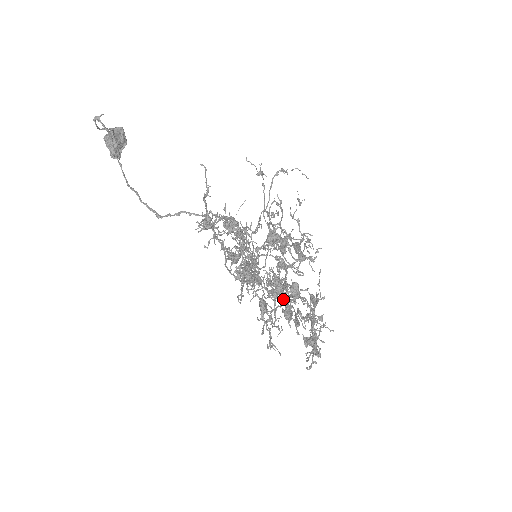
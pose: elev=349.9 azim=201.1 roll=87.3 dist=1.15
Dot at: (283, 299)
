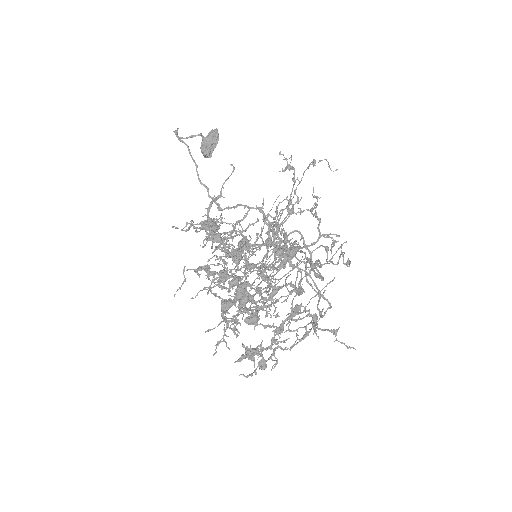
Dot at: occluded
